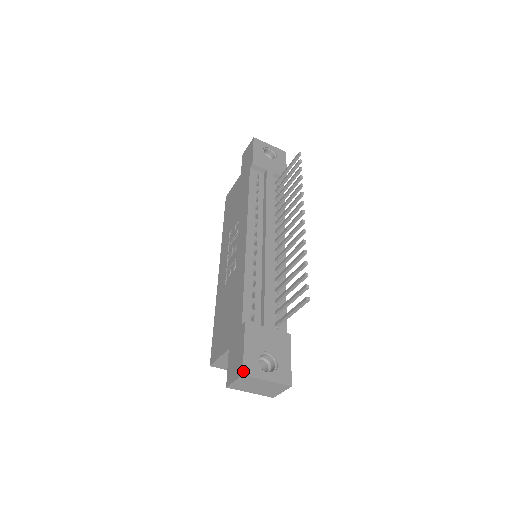
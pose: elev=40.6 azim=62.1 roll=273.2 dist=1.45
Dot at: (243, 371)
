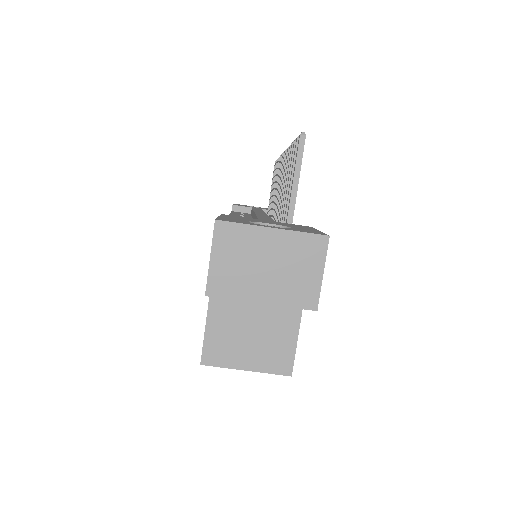
Dot at: (216, 219)
